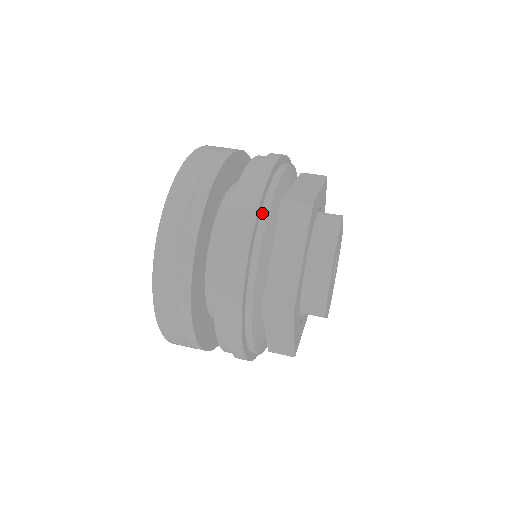
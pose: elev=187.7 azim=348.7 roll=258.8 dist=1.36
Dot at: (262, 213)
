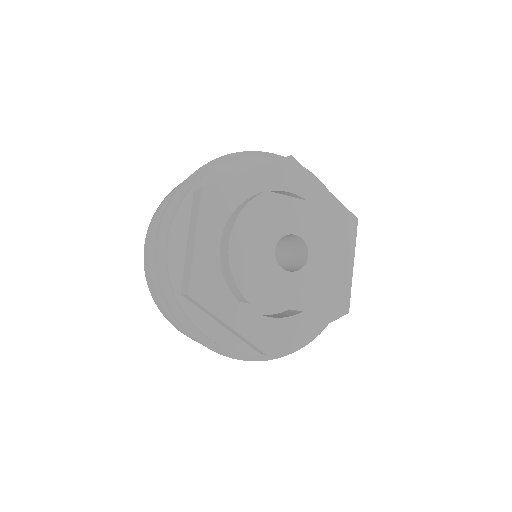
Dot at: (176, 209)
